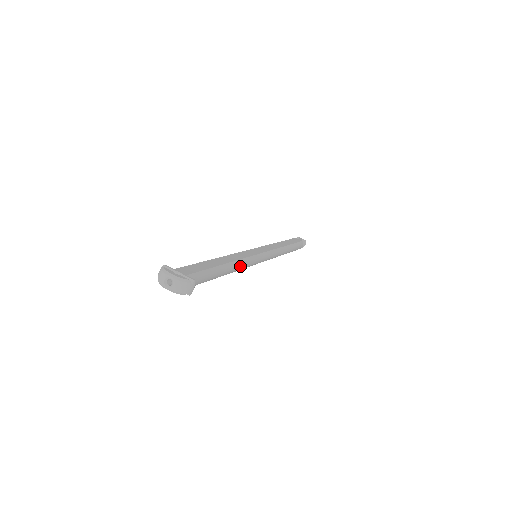
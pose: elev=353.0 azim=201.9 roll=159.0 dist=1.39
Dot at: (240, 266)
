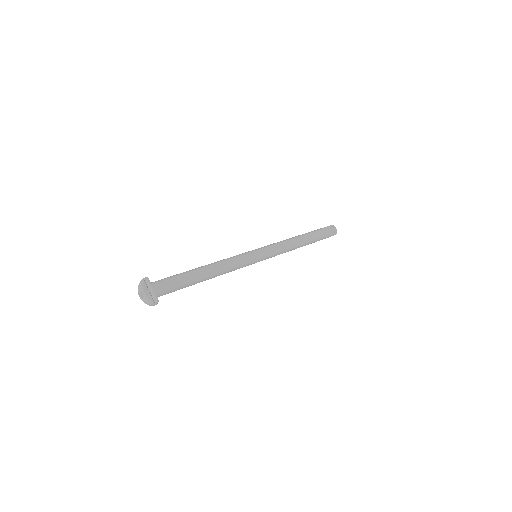
Dot at: (224, 273)
